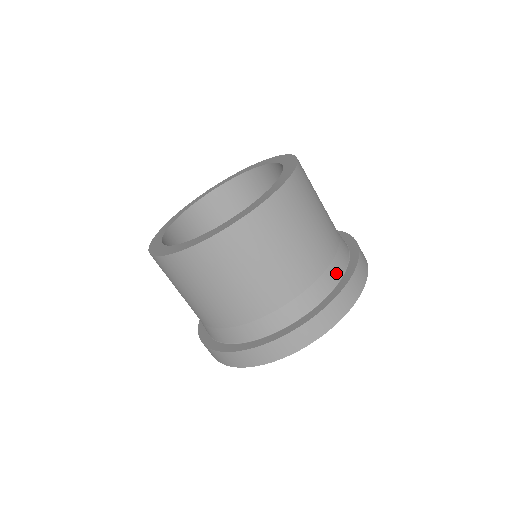
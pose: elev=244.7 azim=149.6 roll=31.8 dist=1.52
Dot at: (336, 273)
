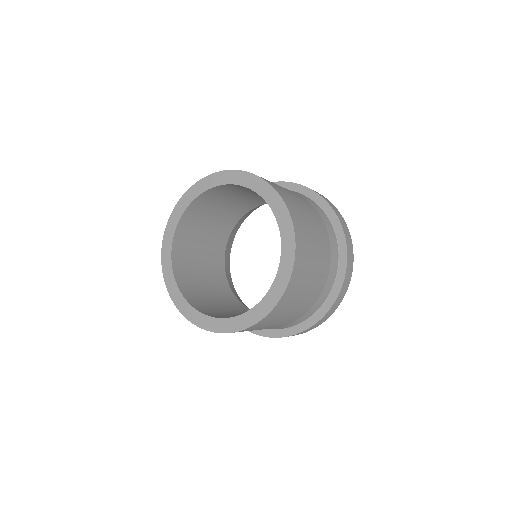
Dot at: (332, 233)
